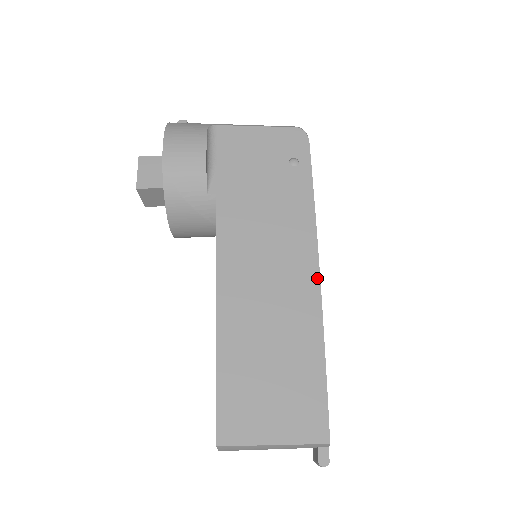
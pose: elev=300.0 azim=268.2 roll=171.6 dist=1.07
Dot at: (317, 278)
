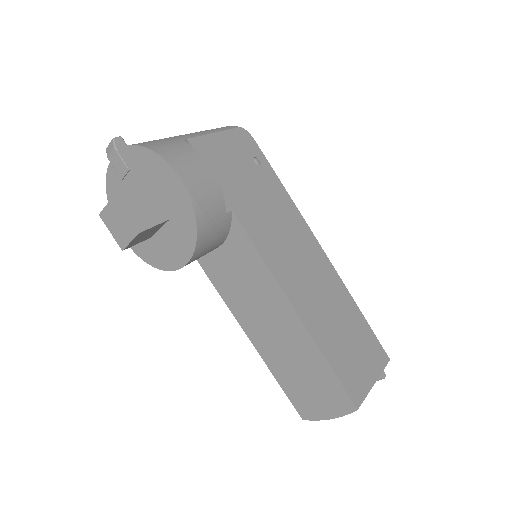
Dot at: (324, 253)
